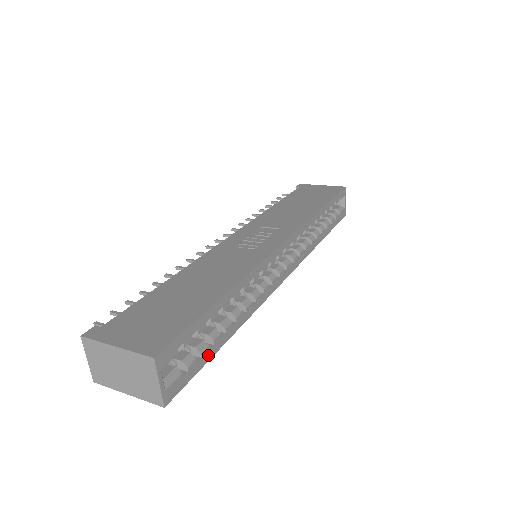
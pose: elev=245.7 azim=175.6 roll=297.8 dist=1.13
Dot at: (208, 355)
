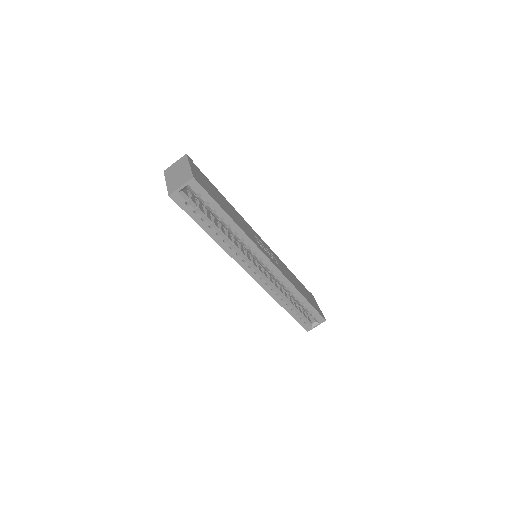
Dot at: (197, 219)
